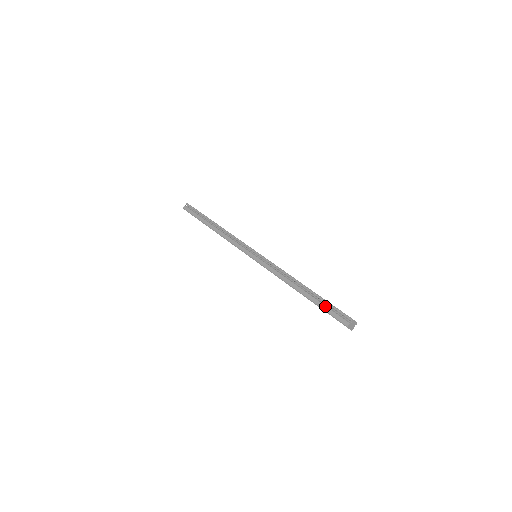
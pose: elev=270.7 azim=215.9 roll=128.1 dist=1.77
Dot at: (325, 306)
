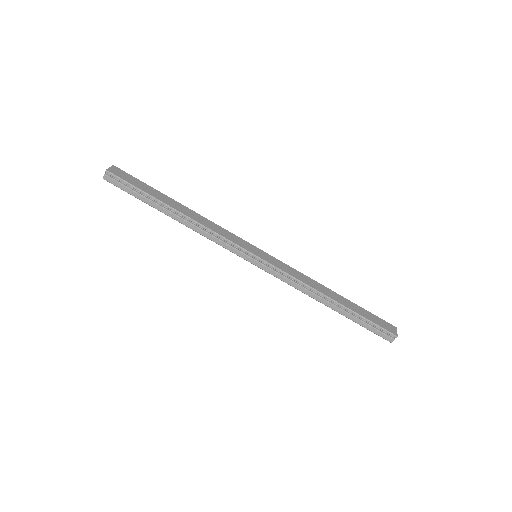
Dot at: (364, 324)
